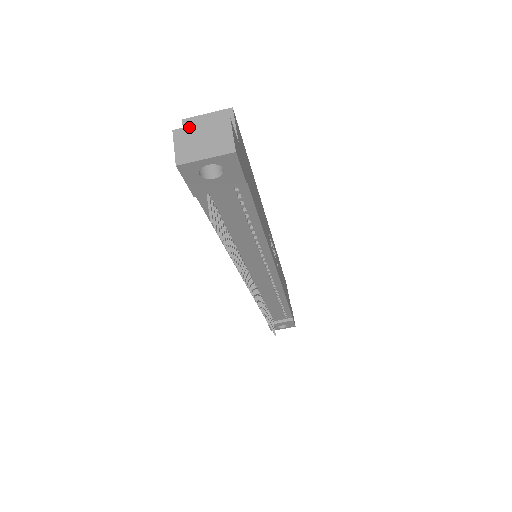
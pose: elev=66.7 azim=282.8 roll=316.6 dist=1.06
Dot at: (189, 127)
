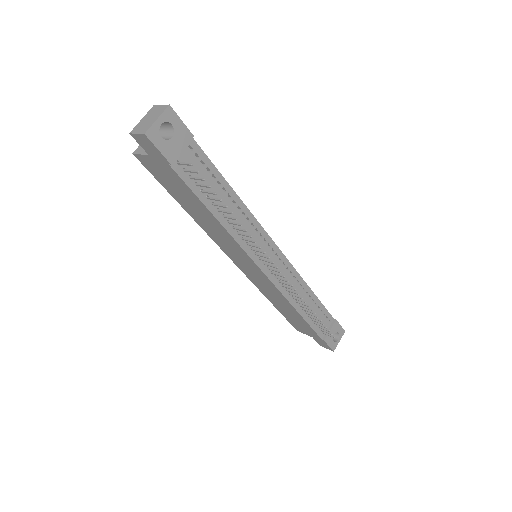
Dot at: (137, 125)
